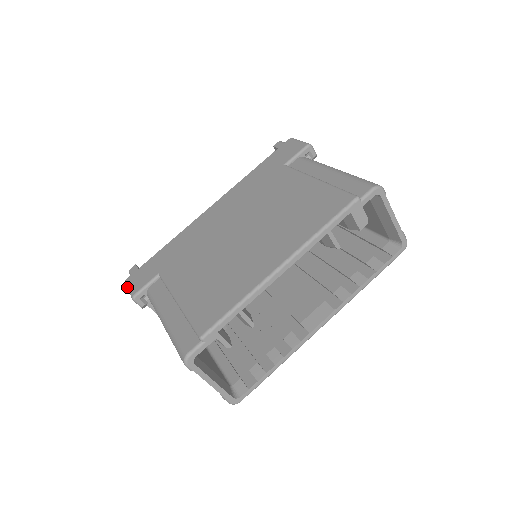
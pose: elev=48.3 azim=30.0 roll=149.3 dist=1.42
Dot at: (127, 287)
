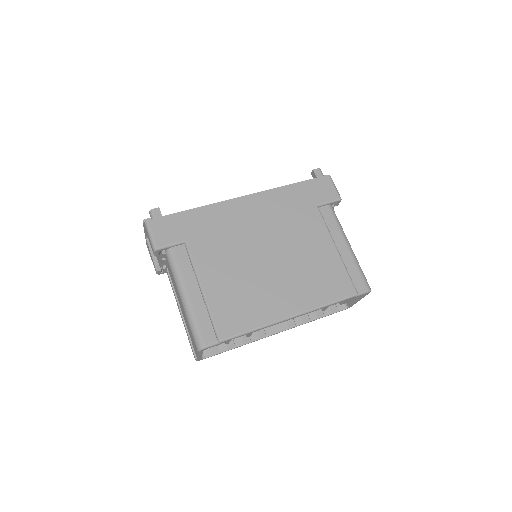
Dot at: (149, 231)
